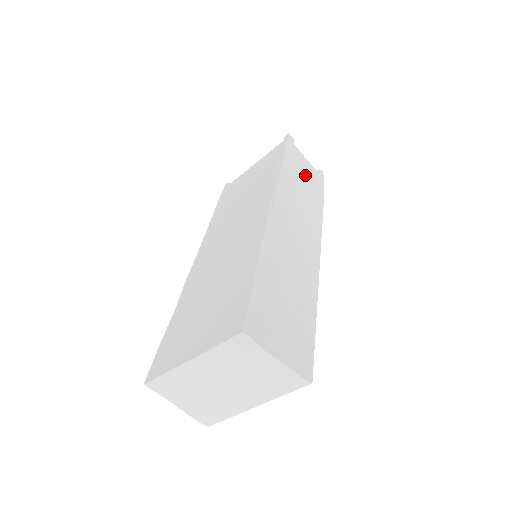
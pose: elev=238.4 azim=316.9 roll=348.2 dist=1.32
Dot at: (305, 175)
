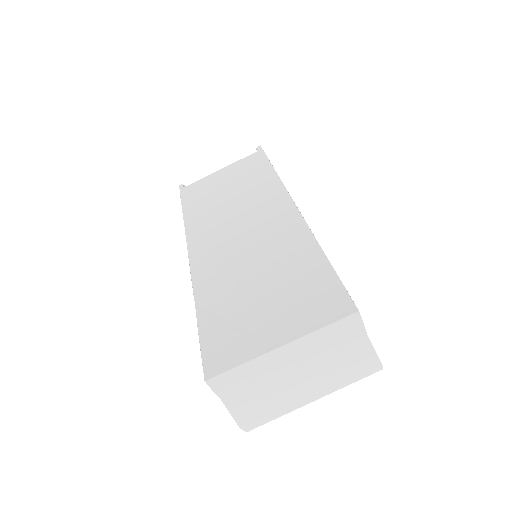
Dot at: occluded
